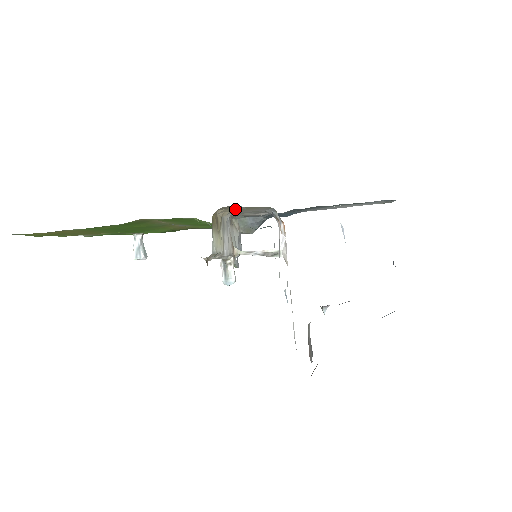
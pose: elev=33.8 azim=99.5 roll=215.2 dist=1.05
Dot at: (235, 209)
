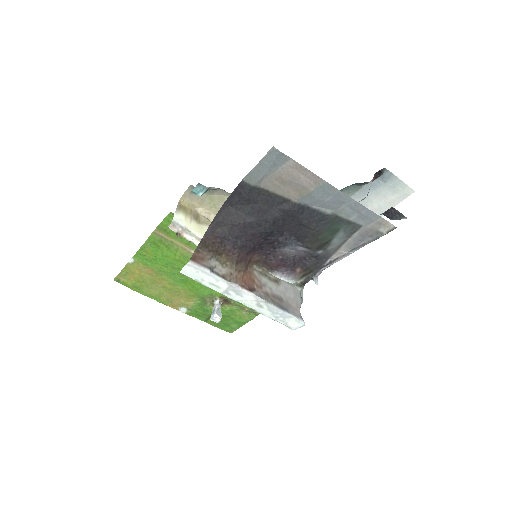
Dot at: (211, 207)
